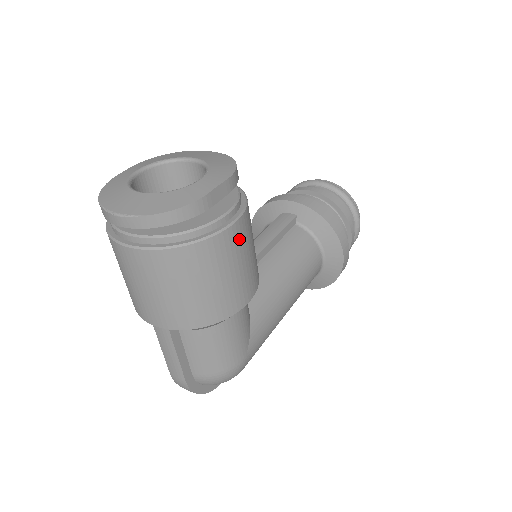
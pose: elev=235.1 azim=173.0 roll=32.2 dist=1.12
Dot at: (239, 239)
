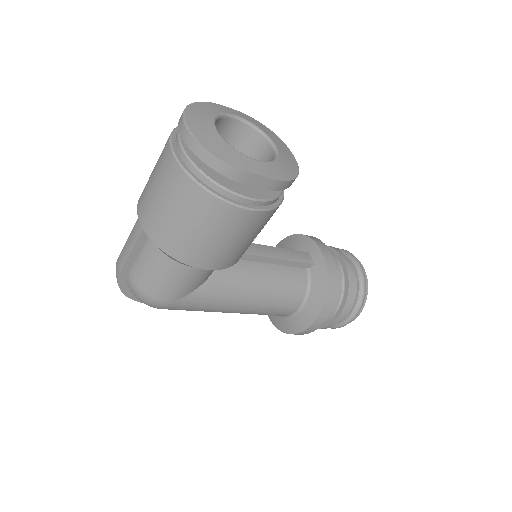
Dot at: (240, 223)
